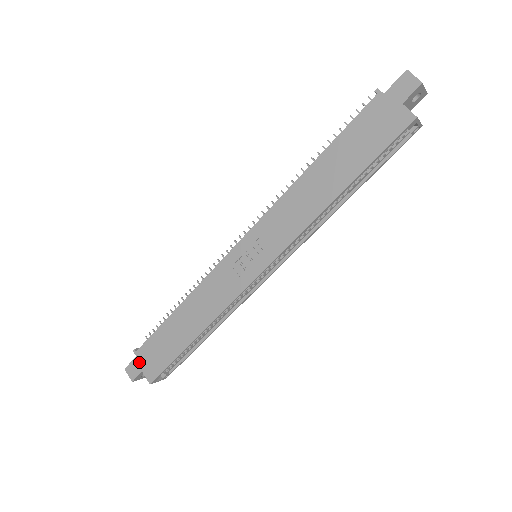
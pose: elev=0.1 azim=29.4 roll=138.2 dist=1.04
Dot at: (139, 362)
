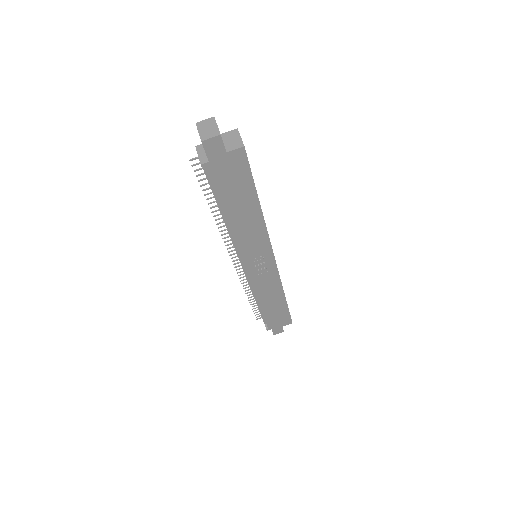
Dot at: (276, 328)
